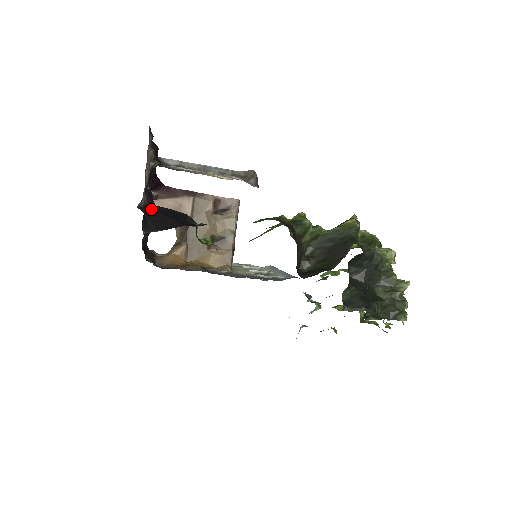
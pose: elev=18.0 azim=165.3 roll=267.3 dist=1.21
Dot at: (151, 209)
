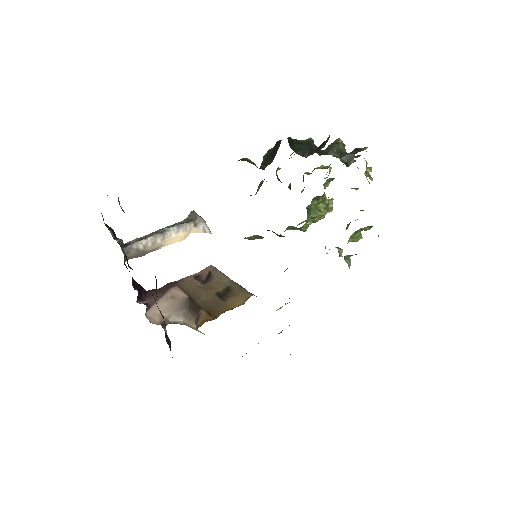
Dot at: occluded
